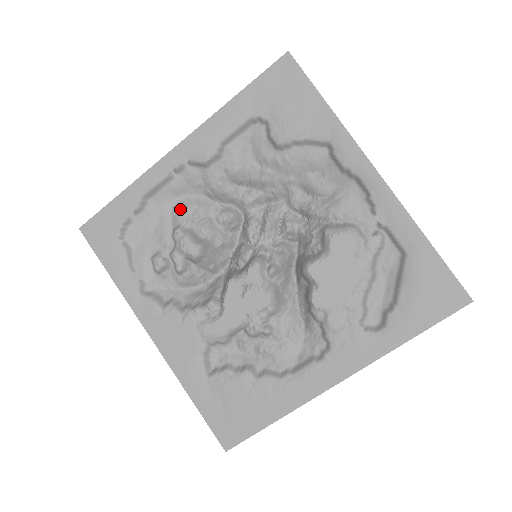
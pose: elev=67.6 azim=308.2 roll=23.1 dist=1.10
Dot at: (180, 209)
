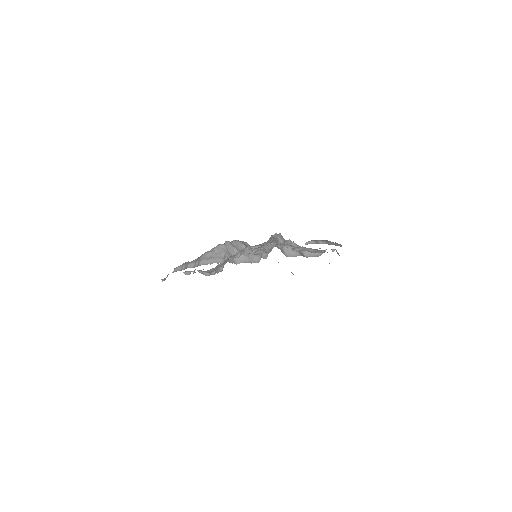
Dot at: (209, 272)
